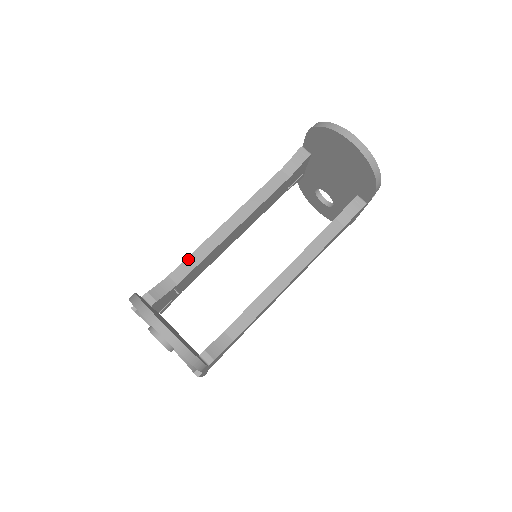
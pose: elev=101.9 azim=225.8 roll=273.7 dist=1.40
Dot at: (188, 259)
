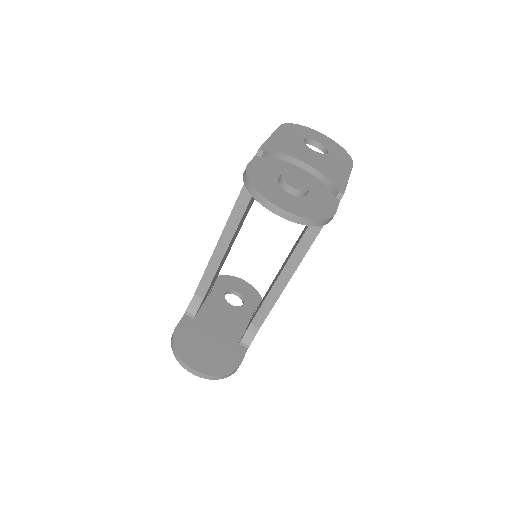
Dot at: (202, 279)
